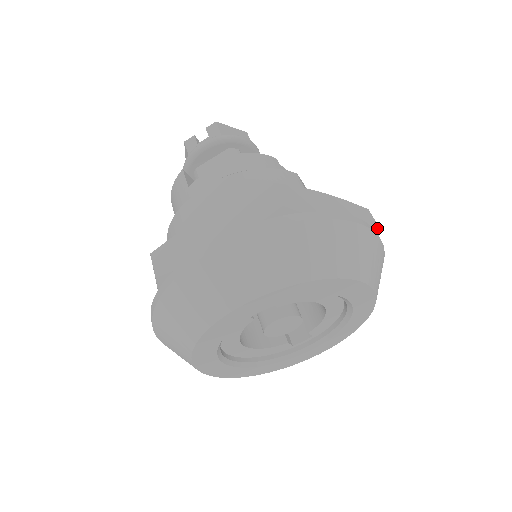
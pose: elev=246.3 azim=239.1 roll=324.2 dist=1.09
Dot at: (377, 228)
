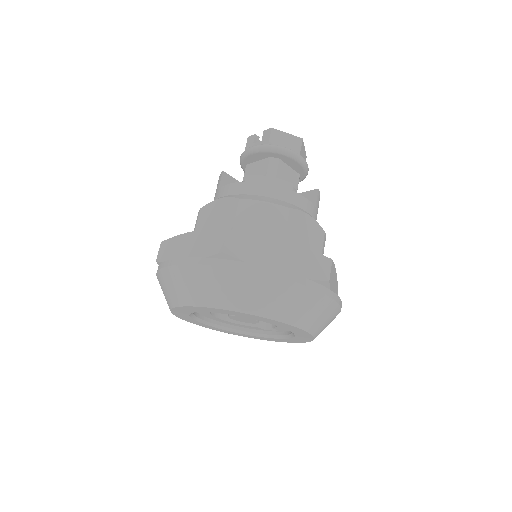
Dot at: (325, 280)
